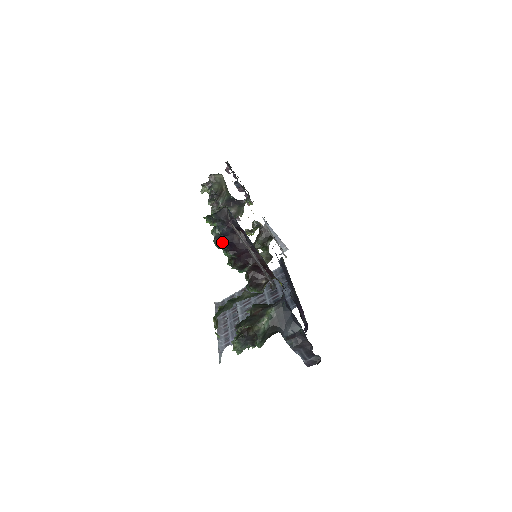
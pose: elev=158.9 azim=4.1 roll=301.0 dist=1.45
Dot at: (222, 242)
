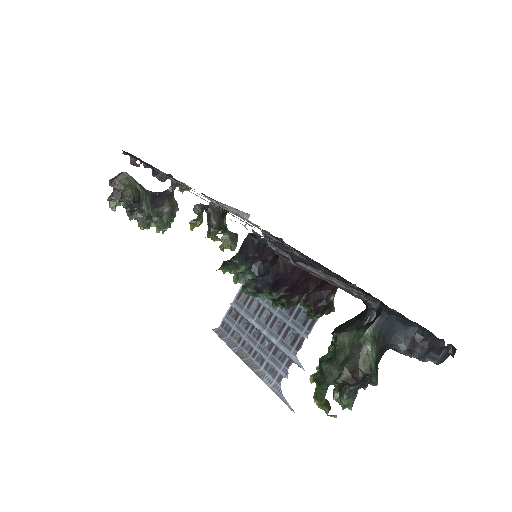
Dot at: (262, 287)
